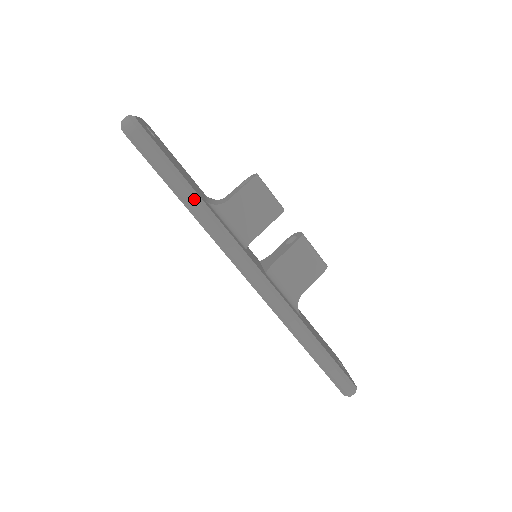
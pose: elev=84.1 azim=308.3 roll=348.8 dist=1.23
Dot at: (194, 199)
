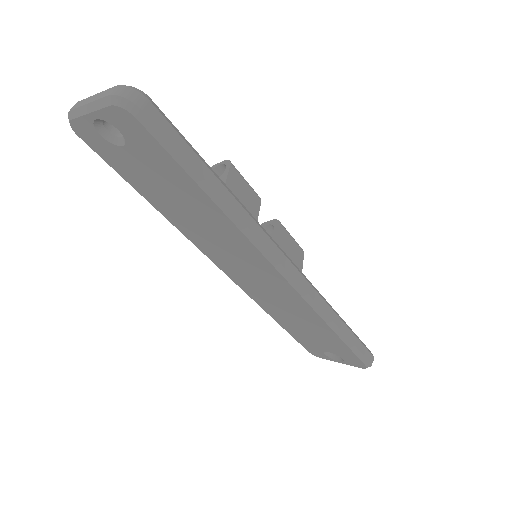
Dot at: (227, 192)
